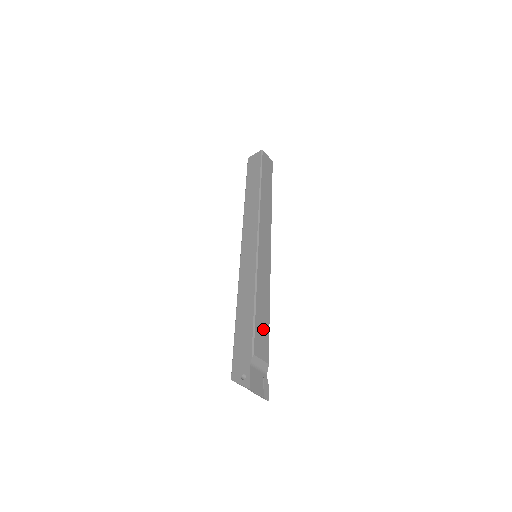
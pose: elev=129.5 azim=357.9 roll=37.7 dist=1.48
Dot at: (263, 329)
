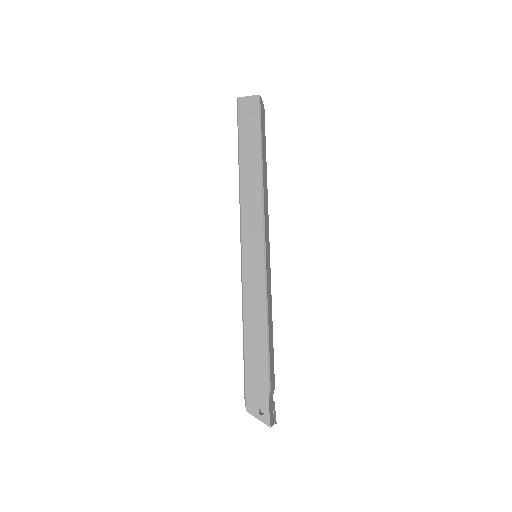
Dot at: (272, 353)
